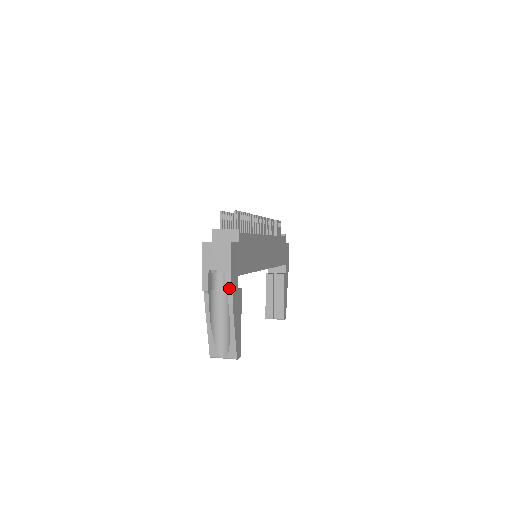
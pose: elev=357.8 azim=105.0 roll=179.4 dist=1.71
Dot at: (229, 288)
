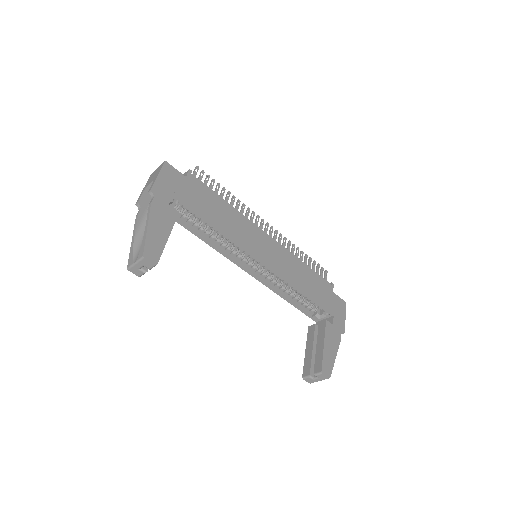
Dot at: (150, 189)
